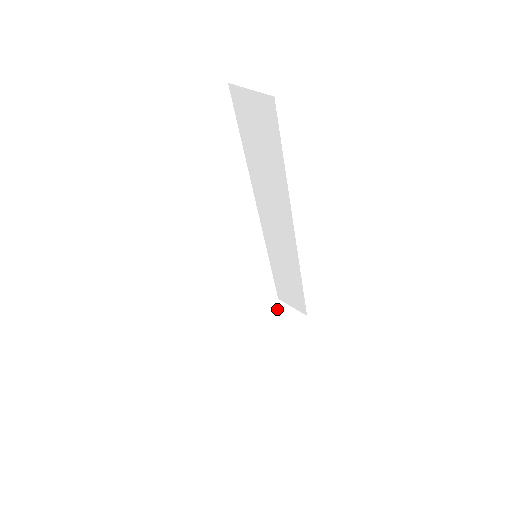
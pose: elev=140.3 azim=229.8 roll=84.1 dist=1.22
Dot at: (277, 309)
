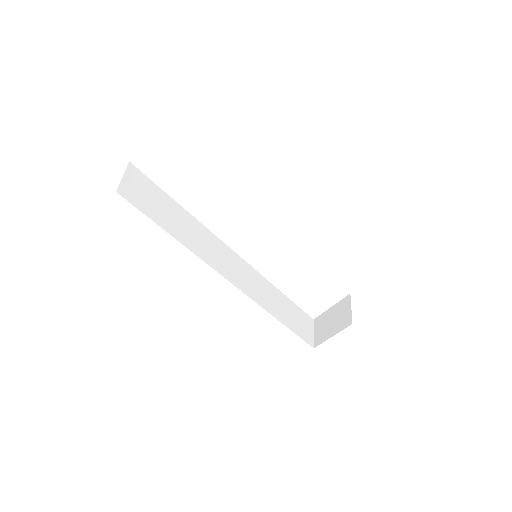
Dot at: (344, 302)
